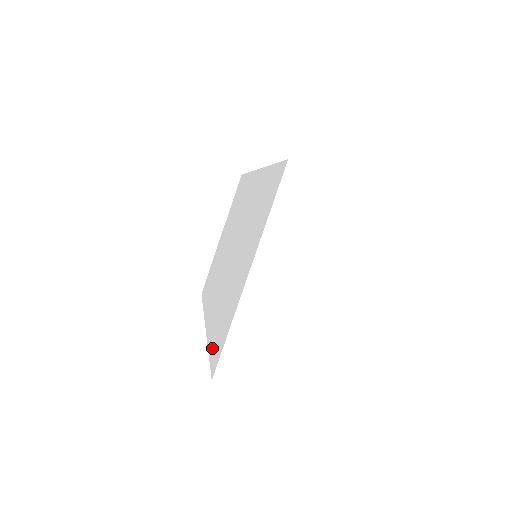
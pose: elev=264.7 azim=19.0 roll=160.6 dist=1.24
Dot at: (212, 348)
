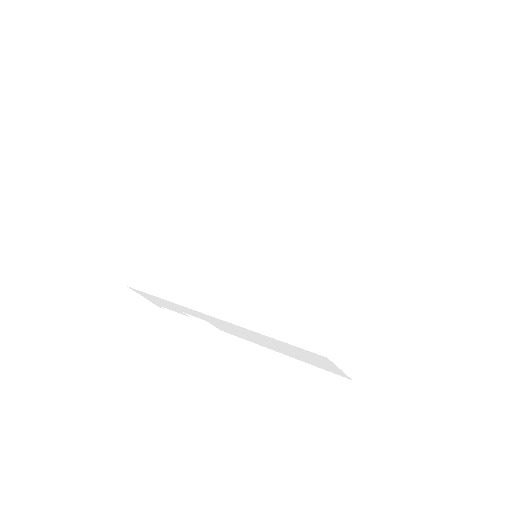
Dot at: (287, 332)
